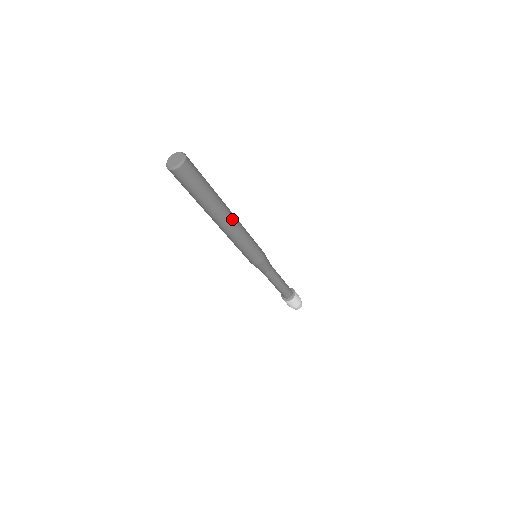
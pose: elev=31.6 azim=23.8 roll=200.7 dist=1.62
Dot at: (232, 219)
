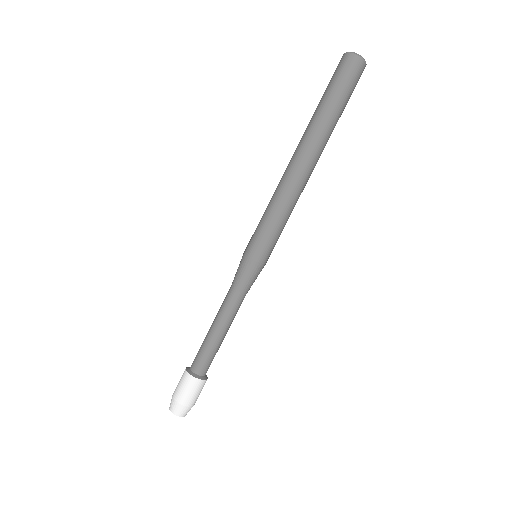
Dot at: (312, 171)
